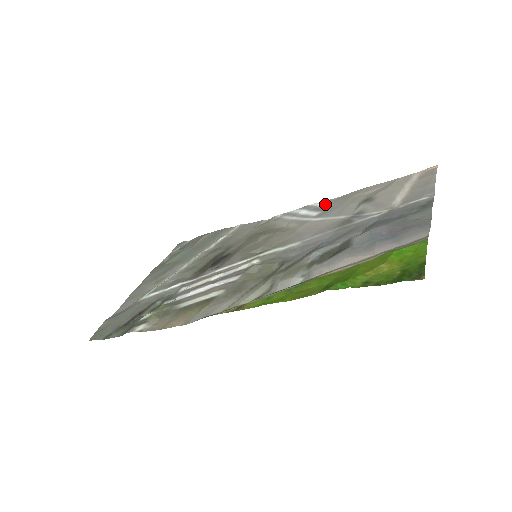
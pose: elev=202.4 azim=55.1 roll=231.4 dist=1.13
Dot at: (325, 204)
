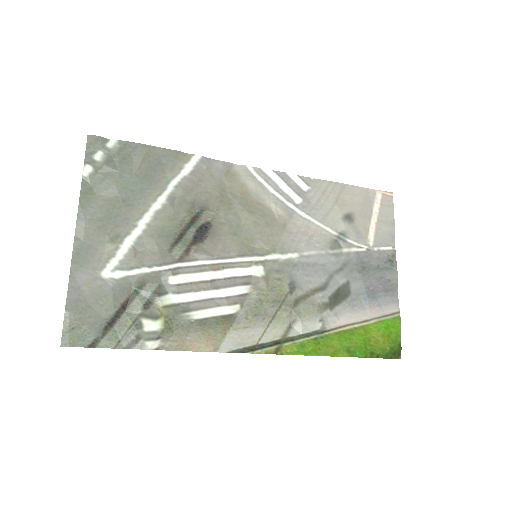
Dot at: (304, 185)
